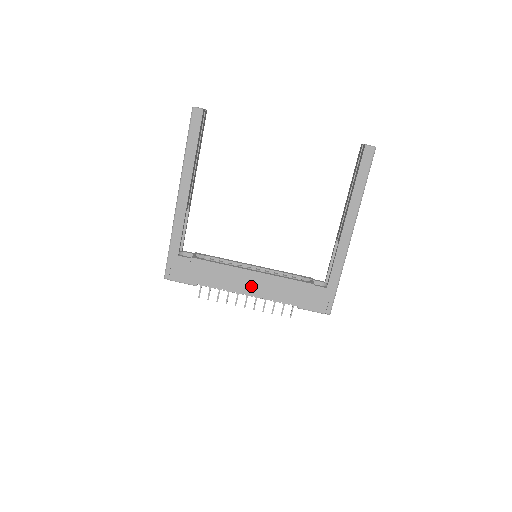
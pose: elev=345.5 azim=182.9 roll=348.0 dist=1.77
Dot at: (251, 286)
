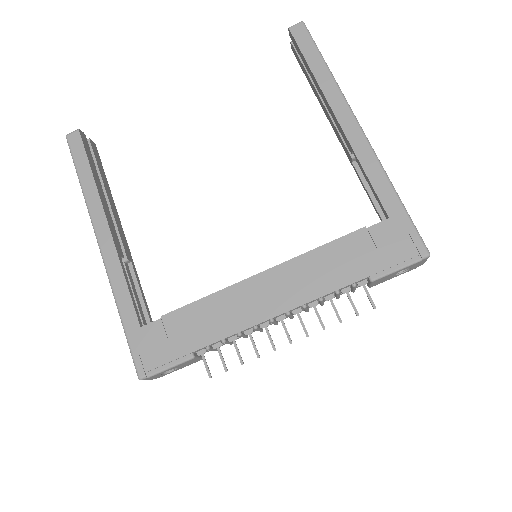
Dot at: (275, 297)
